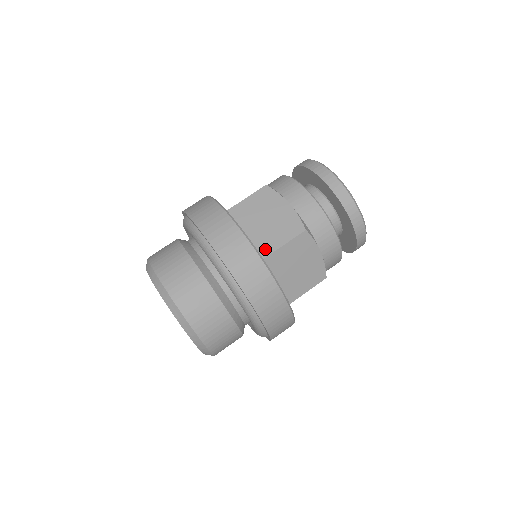
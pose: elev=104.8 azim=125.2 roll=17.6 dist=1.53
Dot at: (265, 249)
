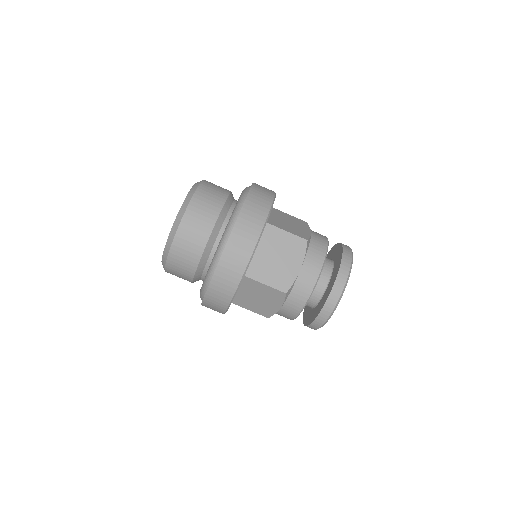
Dot at: (238, 303)
